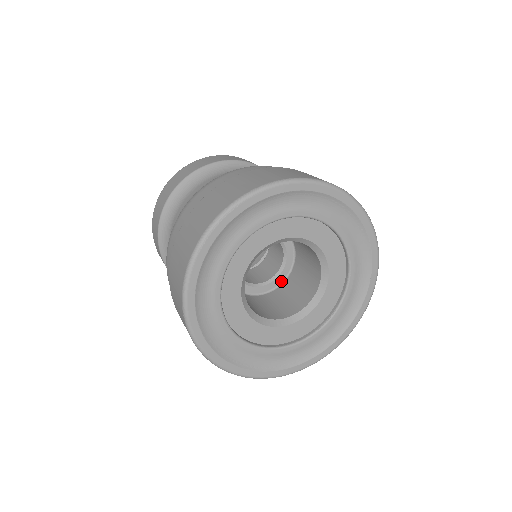
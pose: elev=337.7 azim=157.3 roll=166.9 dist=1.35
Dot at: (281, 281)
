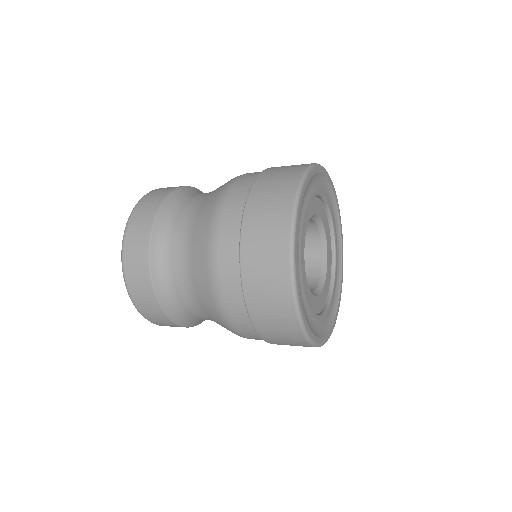
Dot at: occluded
